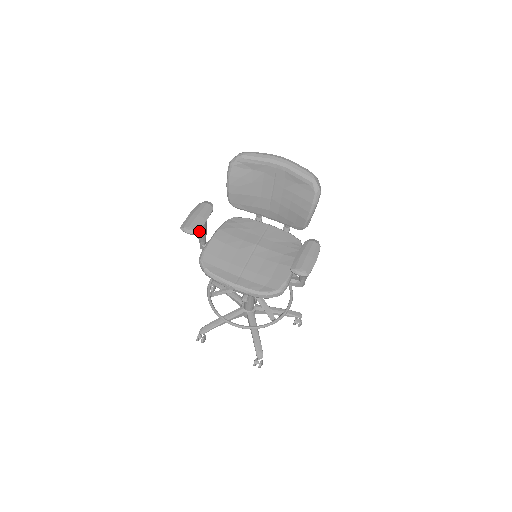
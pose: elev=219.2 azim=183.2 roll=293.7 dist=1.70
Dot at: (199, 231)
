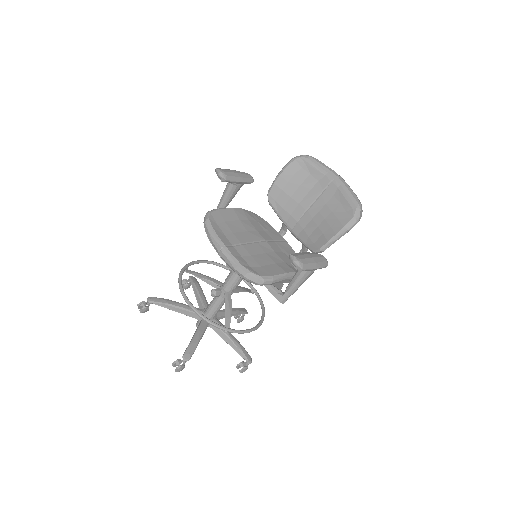
Dot at: (226, 192)
